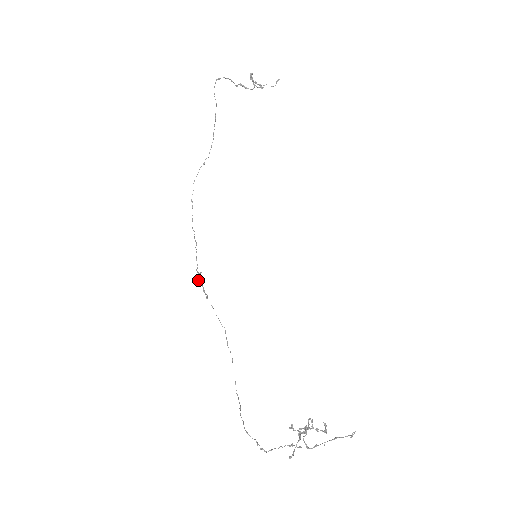
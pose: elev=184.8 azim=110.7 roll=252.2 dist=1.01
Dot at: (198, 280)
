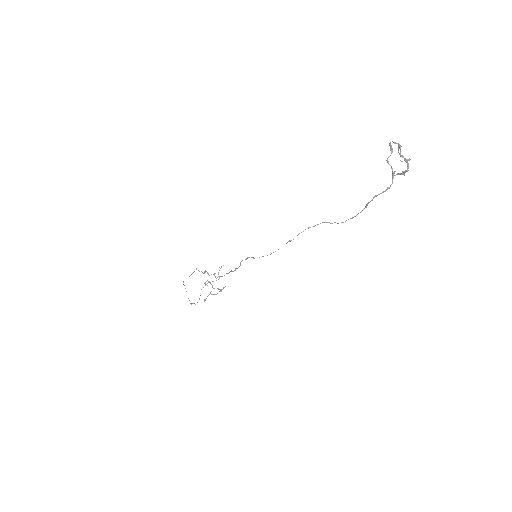
Dot at: occluded
